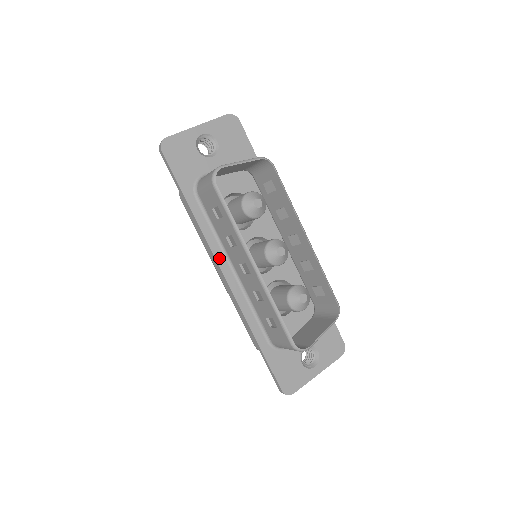
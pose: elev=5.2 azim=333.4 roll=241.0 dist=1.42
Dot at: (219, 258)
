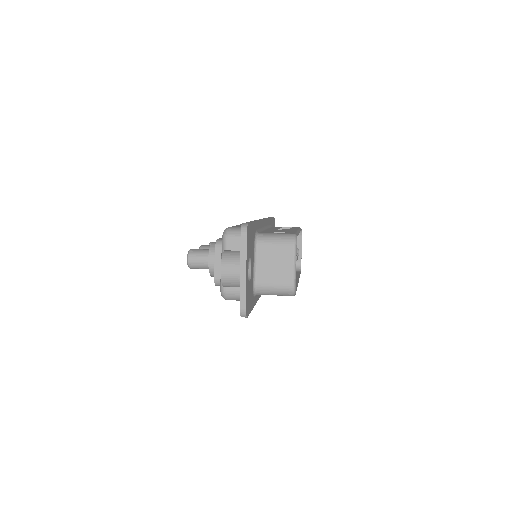
Dot at: occluded
